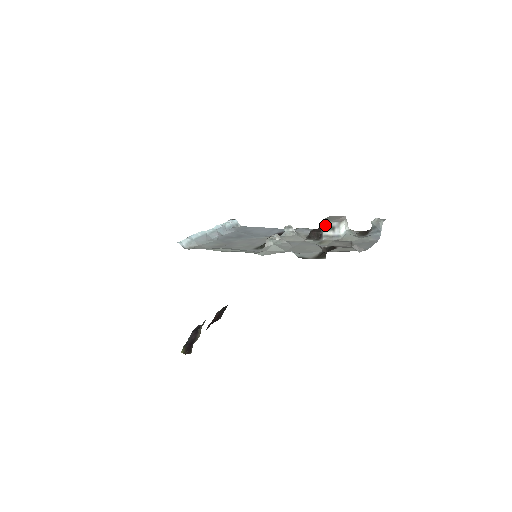
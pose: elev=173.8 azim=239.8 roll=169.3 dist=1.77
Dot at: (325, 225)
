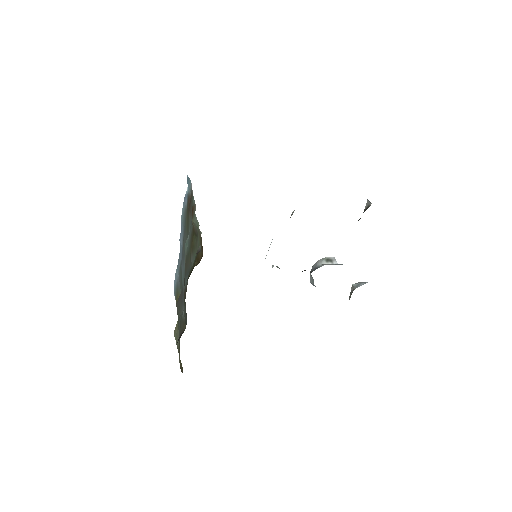
Dot at: (322, 259)
